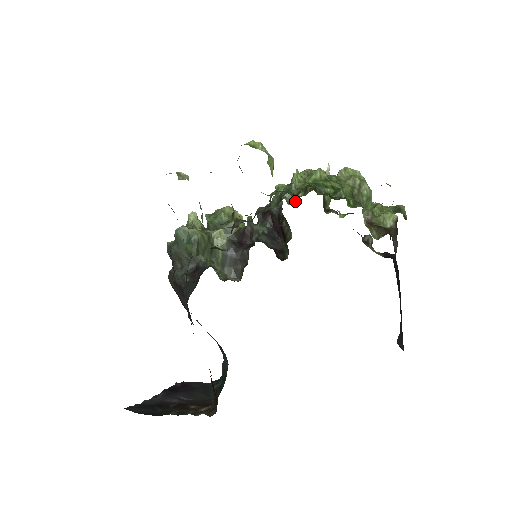
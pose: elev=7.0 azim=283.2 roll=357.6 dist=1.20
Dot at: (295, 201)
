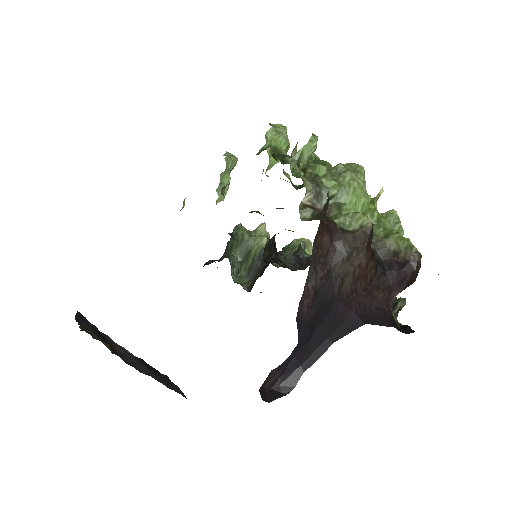
Dot at: occluded
